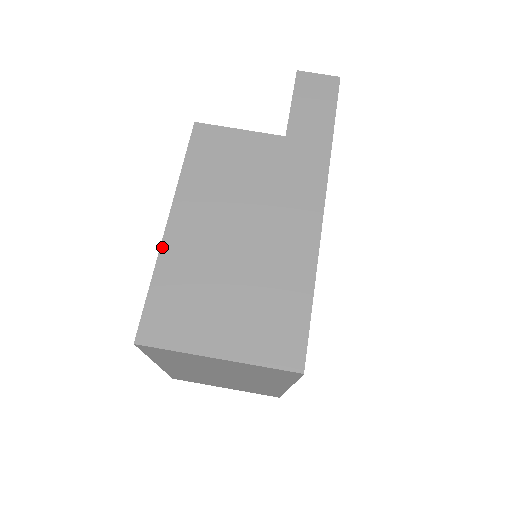
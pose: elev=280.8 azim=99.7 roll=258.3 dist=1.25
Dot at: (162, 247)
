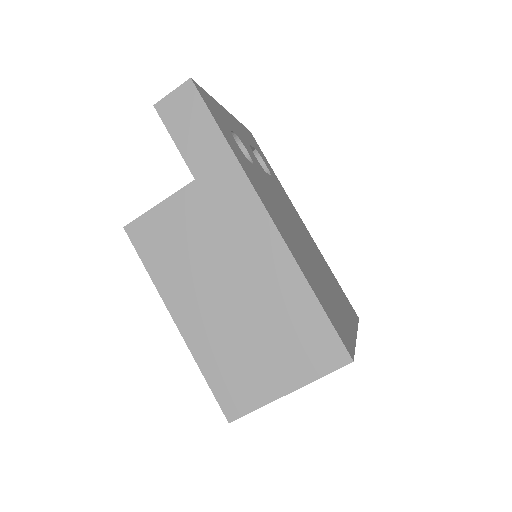
Dot at: (188, 345)
